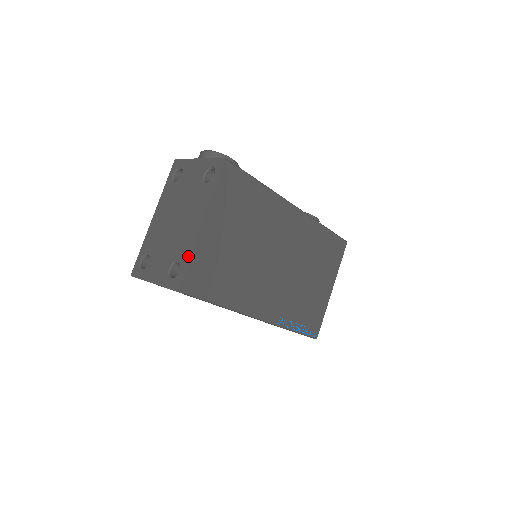
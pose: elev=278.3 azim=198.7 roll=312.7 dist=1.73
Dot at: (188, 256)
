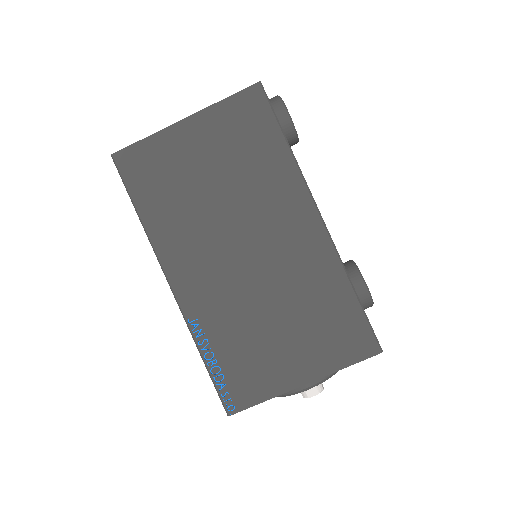
Dot at: (148, 137)
